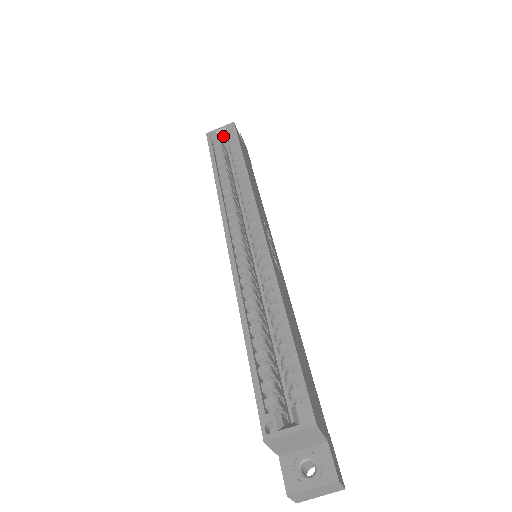
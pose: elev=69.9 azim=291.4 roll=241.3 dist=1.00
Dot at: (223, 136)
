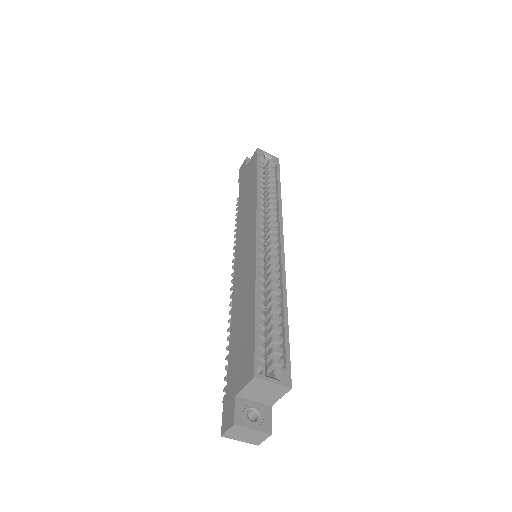
Dot at: (266, 160)
